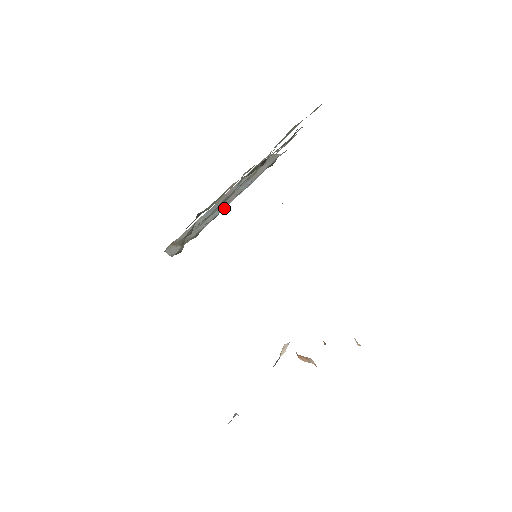
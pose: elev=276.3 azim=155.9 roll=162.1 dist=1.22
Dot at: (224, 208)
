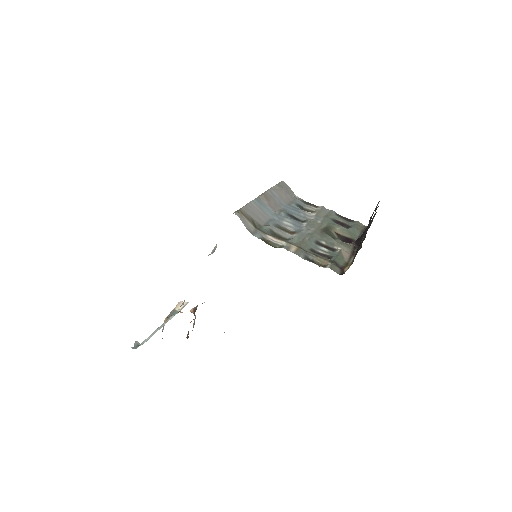
Dot at: (280, 219)
